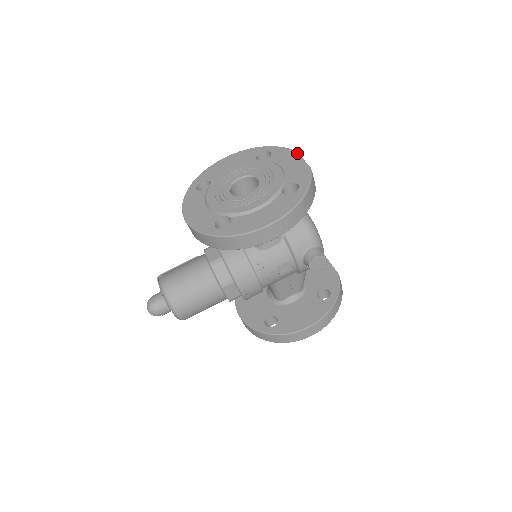
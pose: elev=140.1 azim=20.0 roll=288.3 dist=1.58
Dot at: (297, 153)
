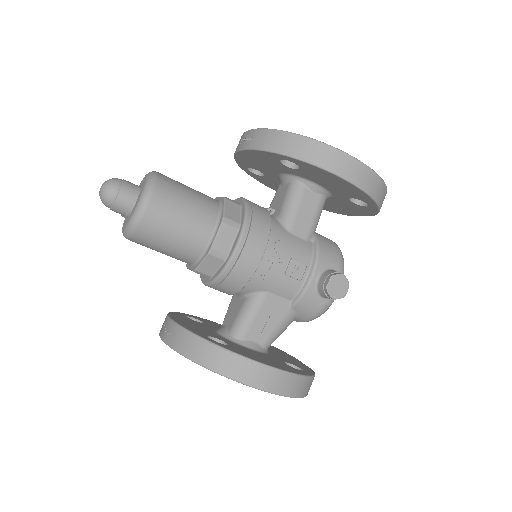
Dot at: occluded
